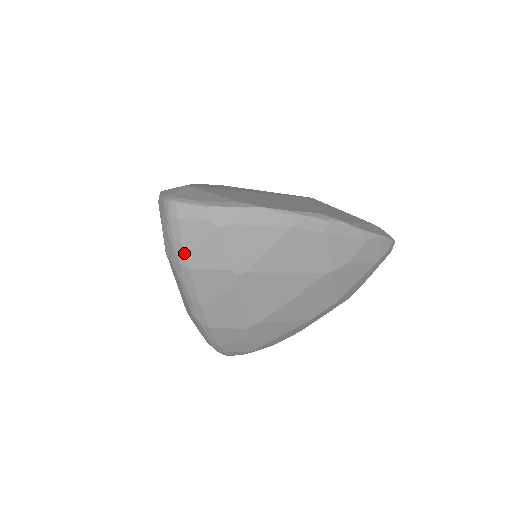
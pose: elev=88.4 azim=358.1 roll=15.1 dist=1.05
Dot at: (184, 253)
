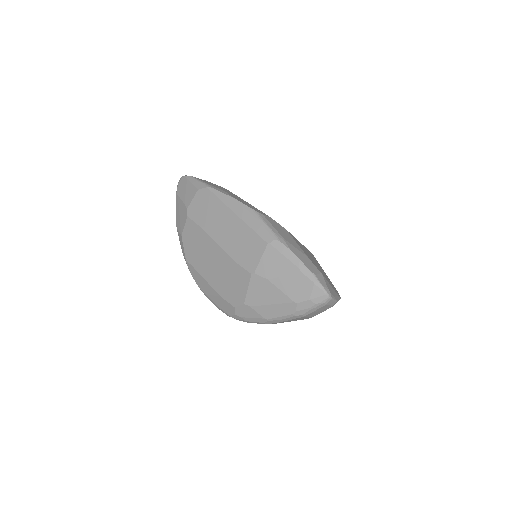
Dot at: (311, 313)
